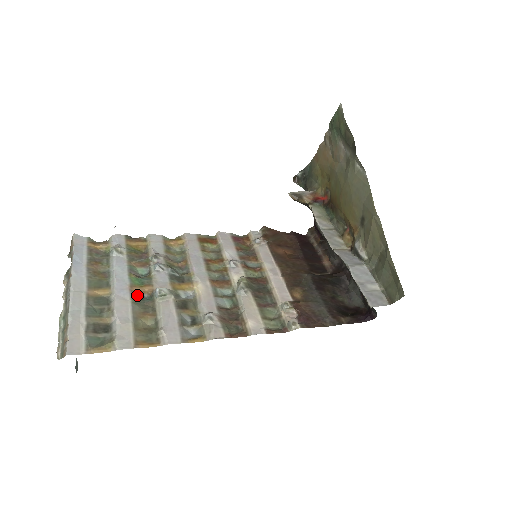
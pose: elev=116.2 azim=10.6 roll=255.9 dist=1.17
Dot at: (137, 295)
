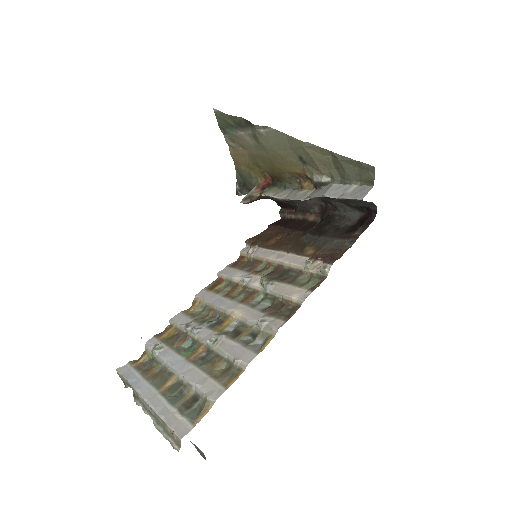
Dot at: (197, 360)
